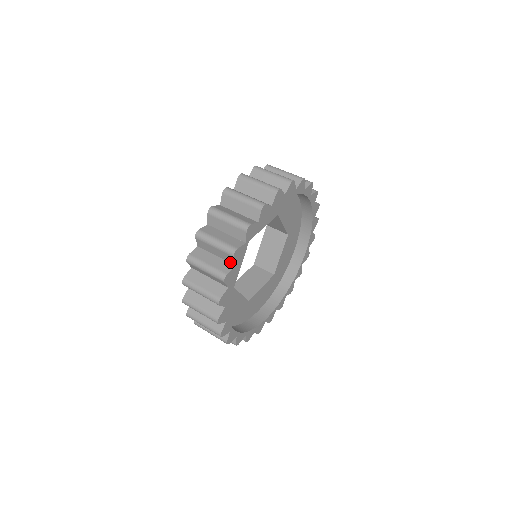
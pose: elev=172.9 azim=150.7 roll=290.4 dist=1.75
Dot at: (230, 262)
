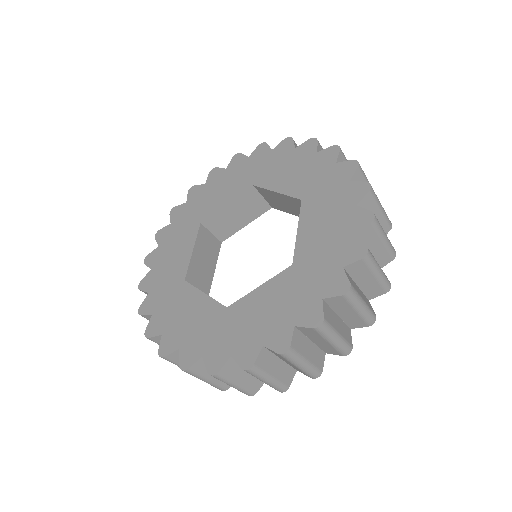
Dot at: (324, 350)
